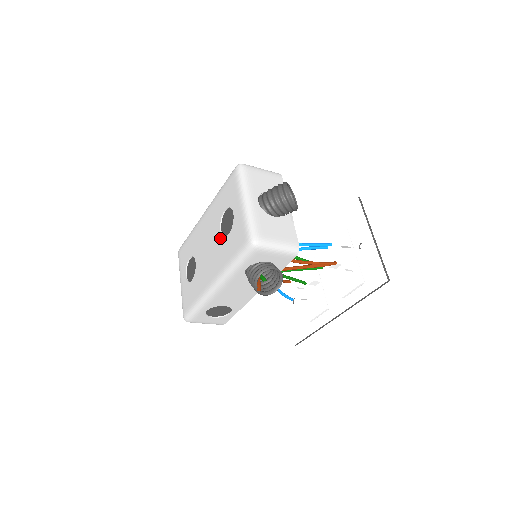
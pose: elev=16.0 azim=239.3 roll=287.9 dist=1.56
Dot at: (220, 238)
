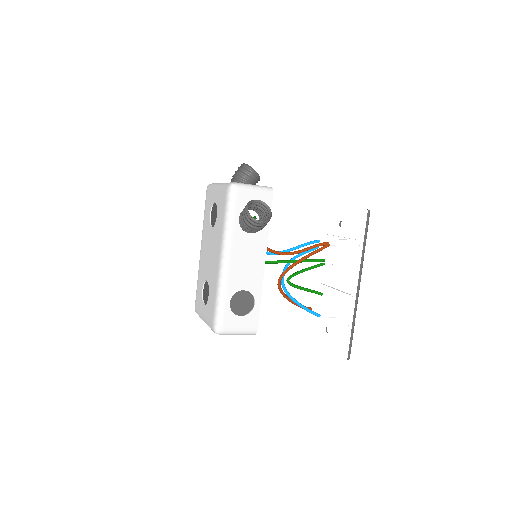
Dot at: (213, 229)
